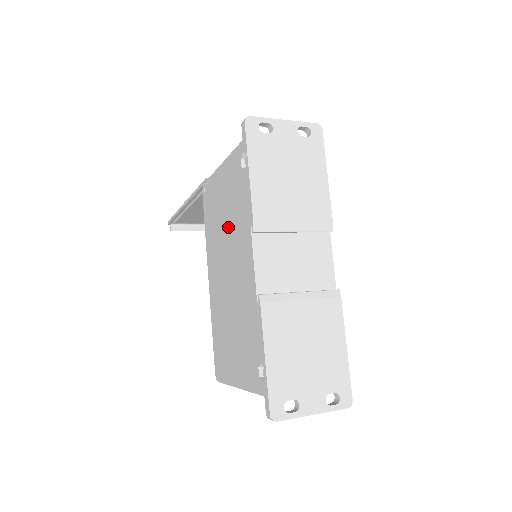
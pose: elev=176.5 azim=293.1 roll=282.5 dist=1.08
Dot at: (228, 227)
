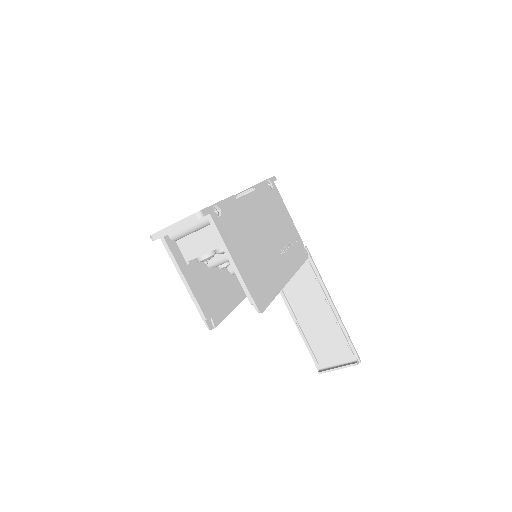
Dot at: occluded
